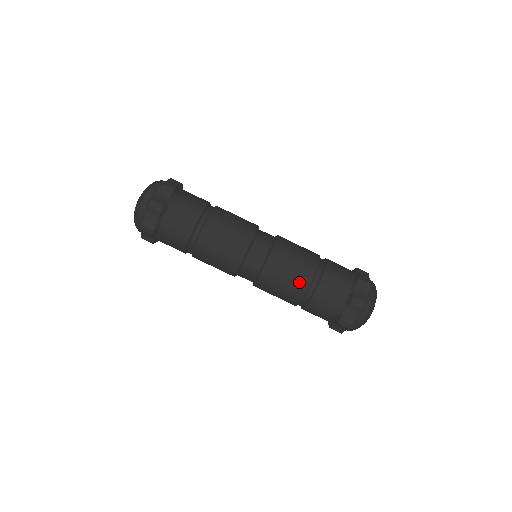
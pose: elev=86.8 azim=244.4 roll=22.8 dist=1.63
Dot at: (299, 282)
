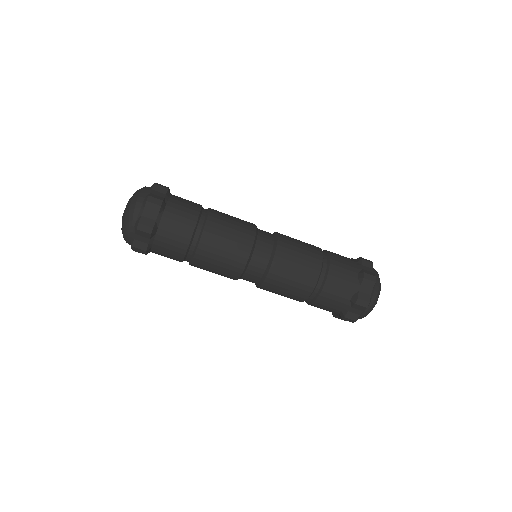
Dot at: (311, 266)
